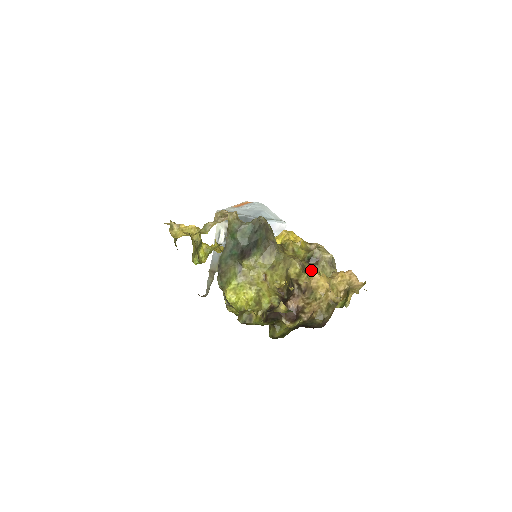
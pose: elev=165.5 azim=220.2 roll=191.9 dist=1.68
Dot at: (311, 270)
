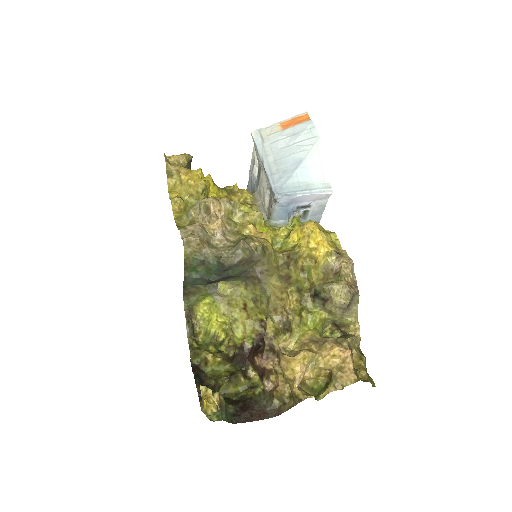
Dot at: (308, 315)
